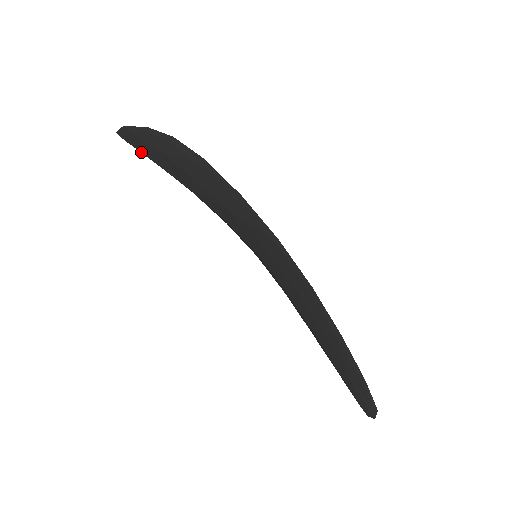
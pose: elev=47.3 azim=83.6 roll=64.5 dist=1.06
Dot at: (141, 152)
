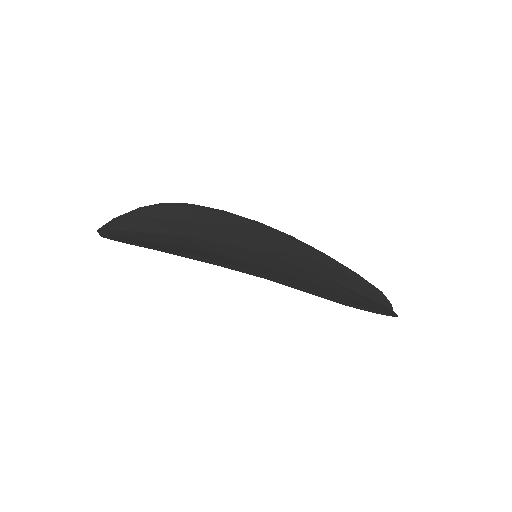
Dot at: occluded
